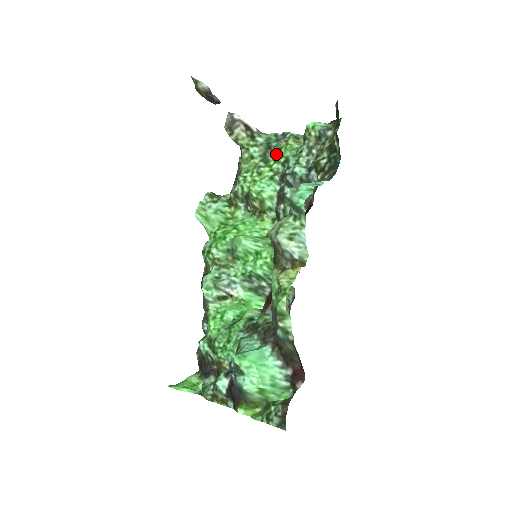
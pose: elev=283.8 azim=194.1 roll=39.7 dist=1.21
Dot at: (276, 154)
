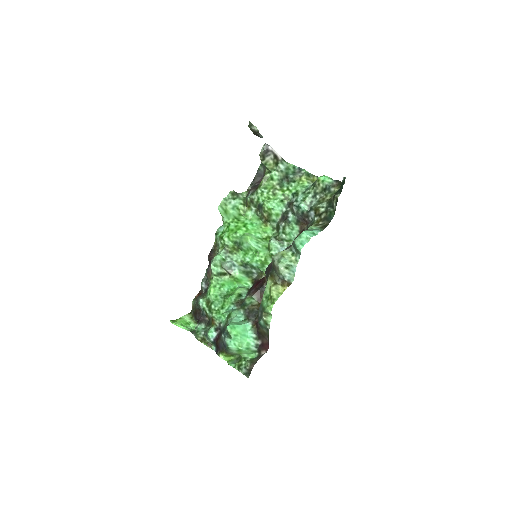
Dot at: (290, 184)
